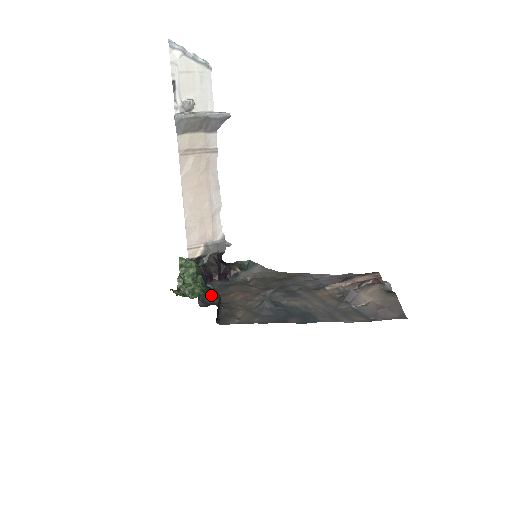
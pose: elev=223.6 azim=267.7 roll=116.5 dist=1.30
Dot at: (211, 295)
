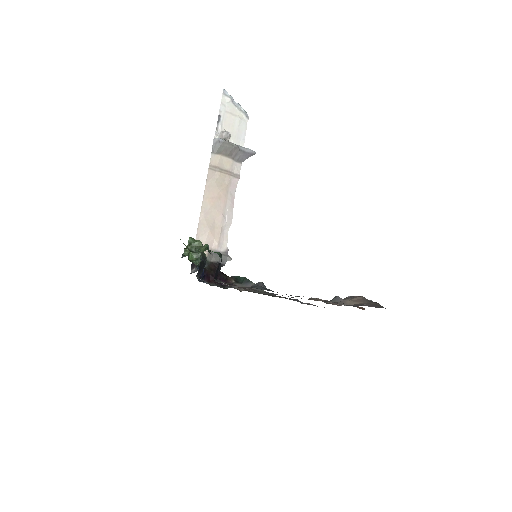
Dot at: (216, 252)
